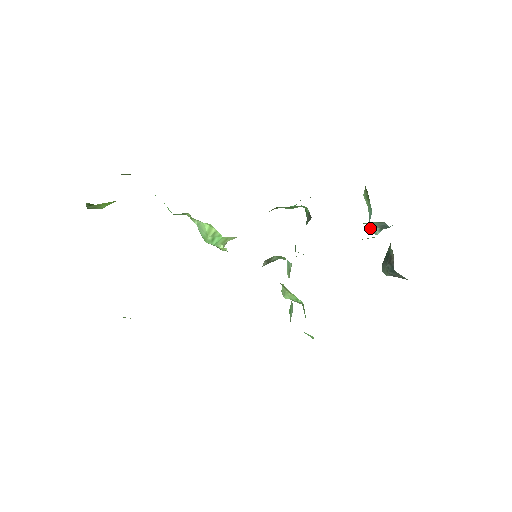
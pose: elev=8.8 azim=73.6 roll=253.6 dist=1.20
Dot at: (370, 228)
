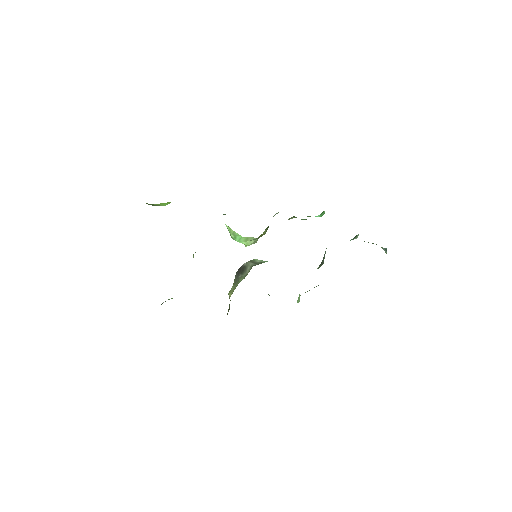
Dot at: occluded
